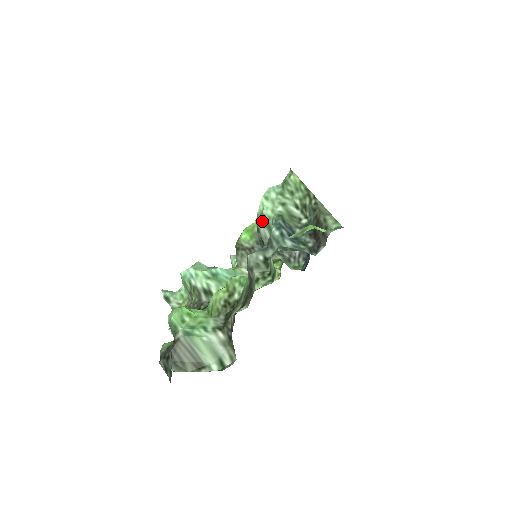
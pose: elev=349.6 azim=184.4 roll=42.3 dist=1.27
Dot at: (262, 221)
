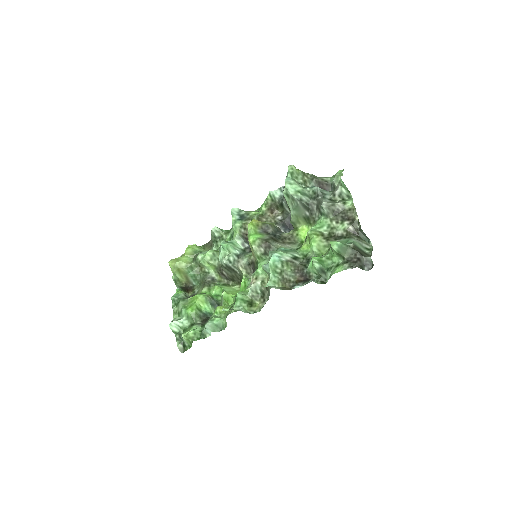
Dot at: (301, 193)
